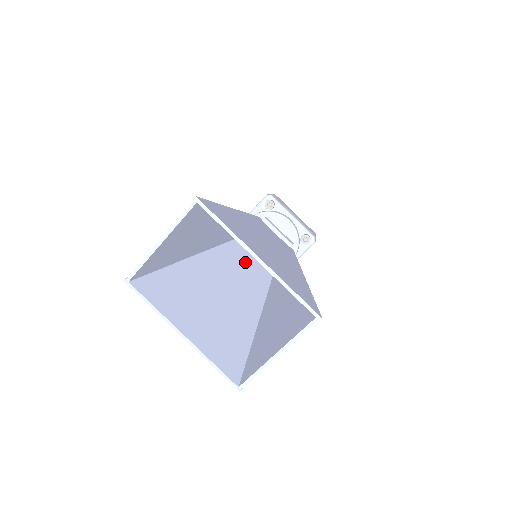
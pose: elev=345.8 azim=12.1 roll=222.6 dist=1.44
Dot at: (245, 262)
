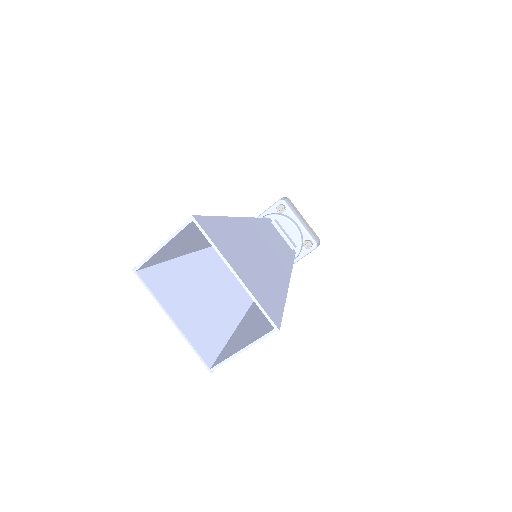
Dot at: occluded
